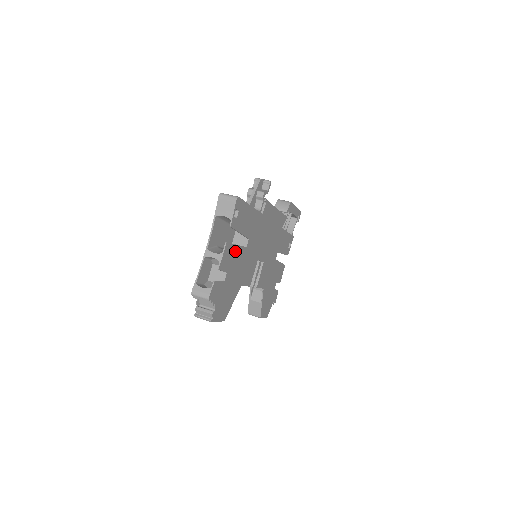
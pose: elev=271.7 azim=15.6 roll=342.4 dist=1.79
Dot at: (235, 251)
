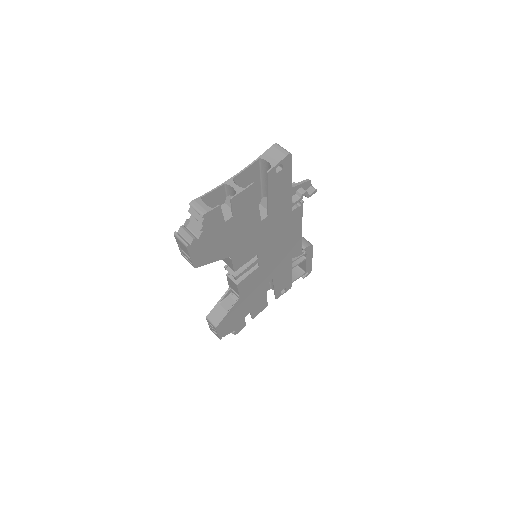
Dot at: (252, 207)
